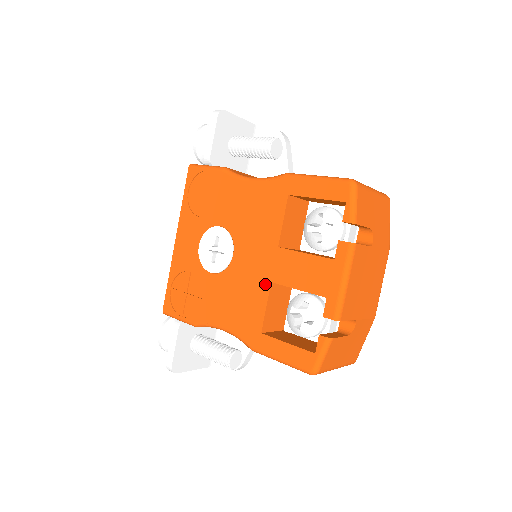
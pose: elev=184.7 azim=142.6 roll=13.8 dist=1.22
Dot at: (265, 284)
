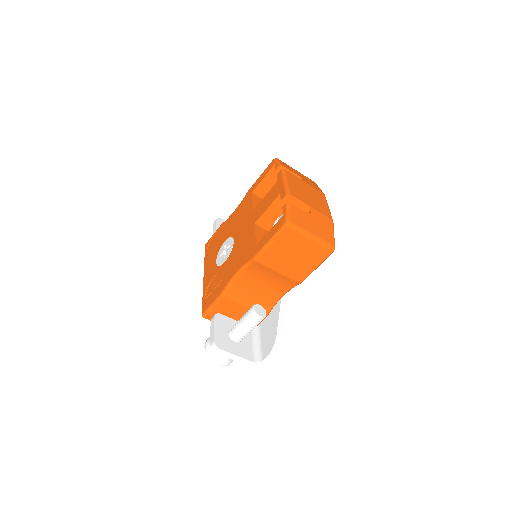
Dot at: (252, 228)
